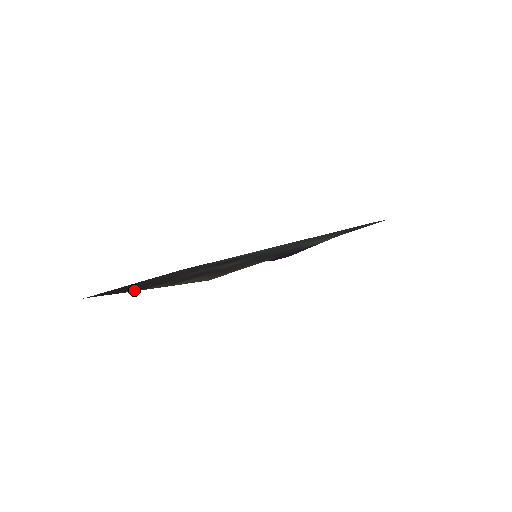
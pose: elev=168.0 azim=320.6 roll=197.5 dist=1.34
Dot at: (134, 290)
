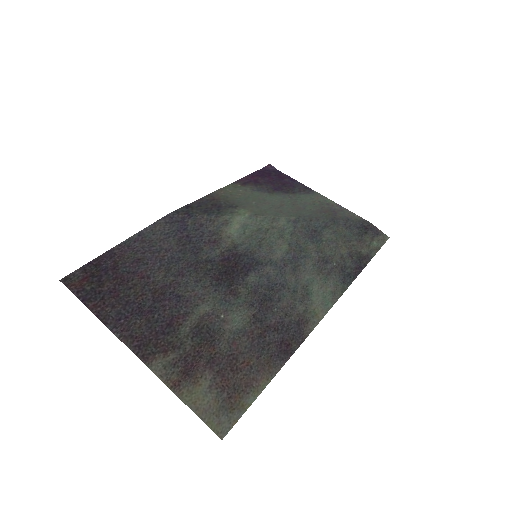
Dot at: (133, 345)
